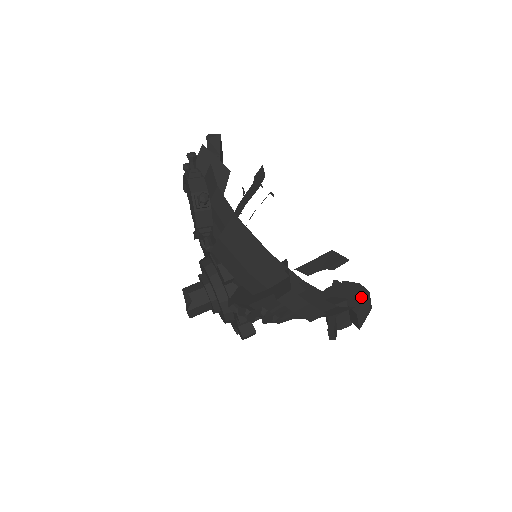
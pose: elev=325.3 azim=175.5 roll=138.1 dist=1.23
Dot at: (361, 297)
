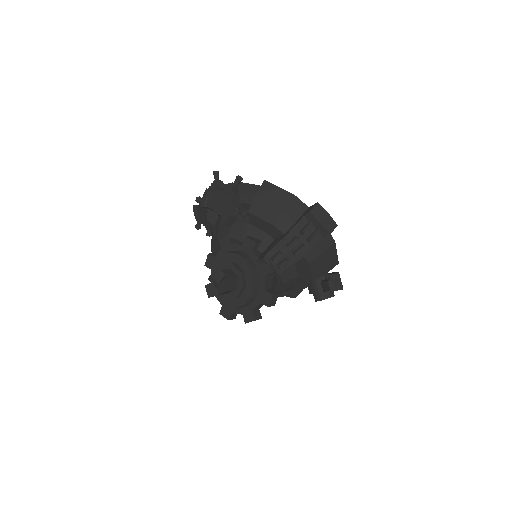
Dot at: (334, 272)
